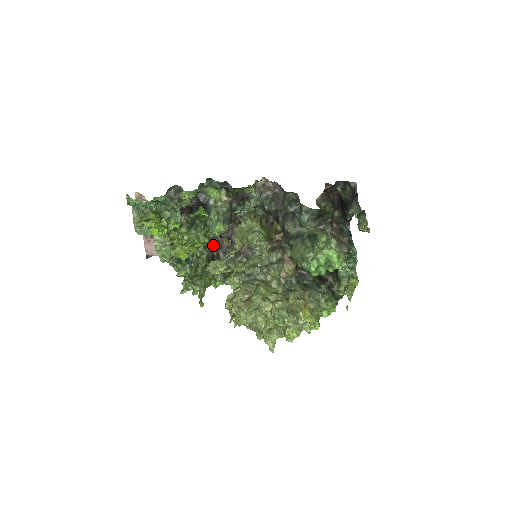
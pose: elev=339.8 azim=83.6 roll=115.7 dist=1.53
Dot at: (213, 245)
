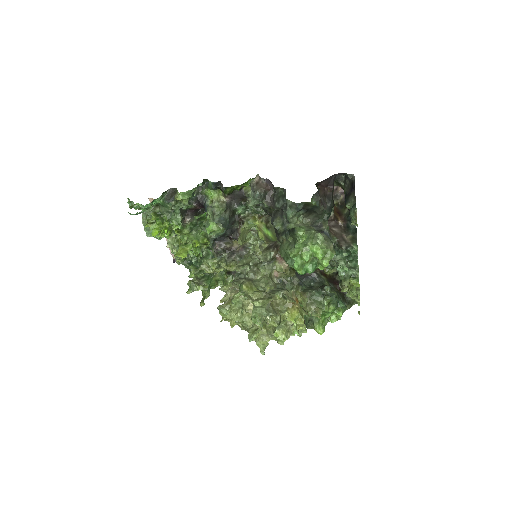
Dot at: (222, 247)
